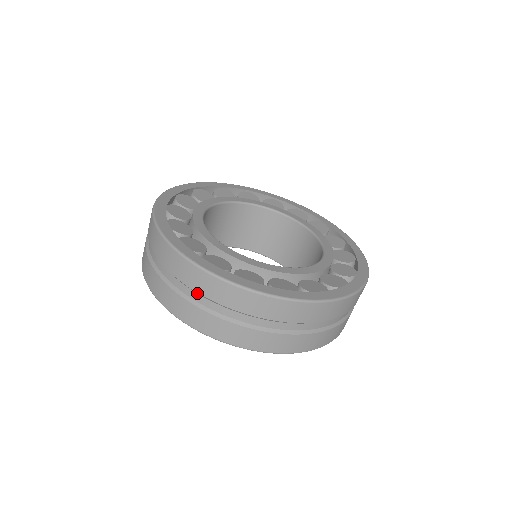
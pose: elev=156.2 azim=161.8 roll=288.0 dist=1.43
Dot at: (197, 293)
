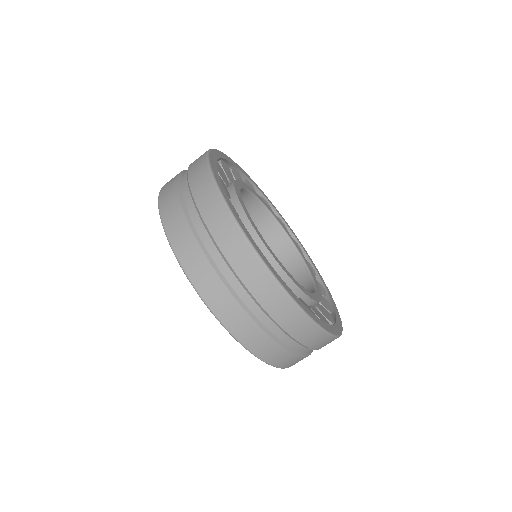
Dot at: (298, 343)
